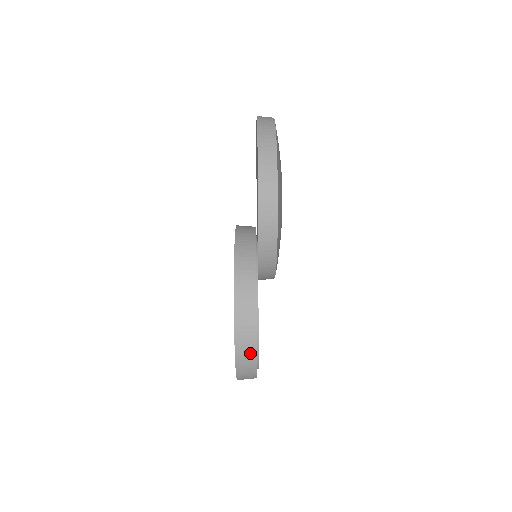
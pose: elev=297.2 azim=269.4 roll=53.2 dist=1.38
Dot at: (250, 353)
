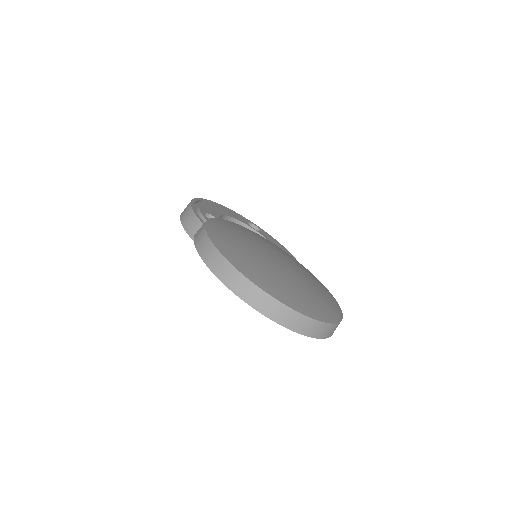
Dot at: occluded
